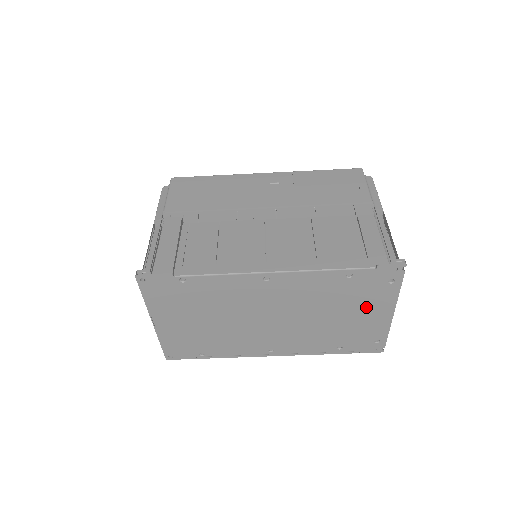
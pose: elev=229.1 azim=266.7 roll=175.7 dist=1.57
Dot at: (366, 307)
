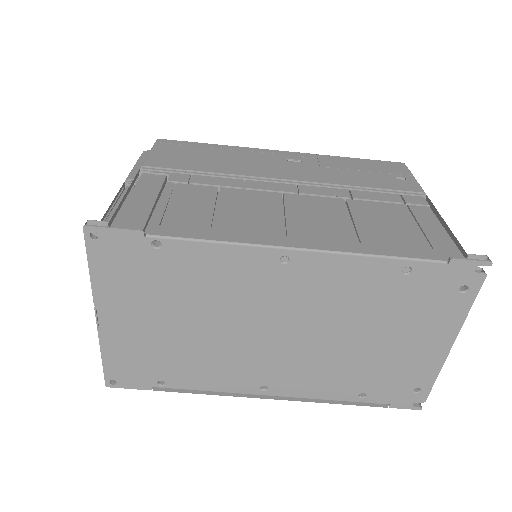
Dot at: (416, 330)
